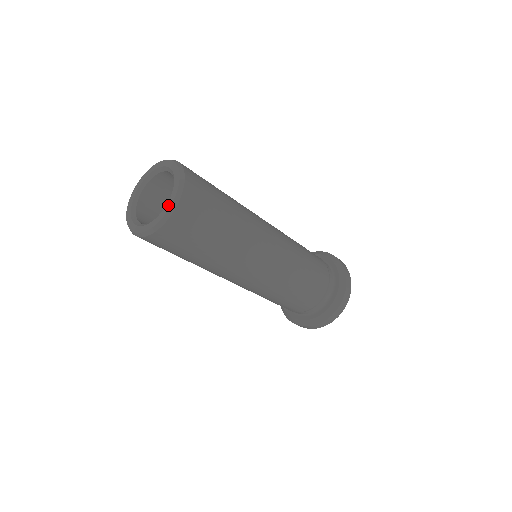
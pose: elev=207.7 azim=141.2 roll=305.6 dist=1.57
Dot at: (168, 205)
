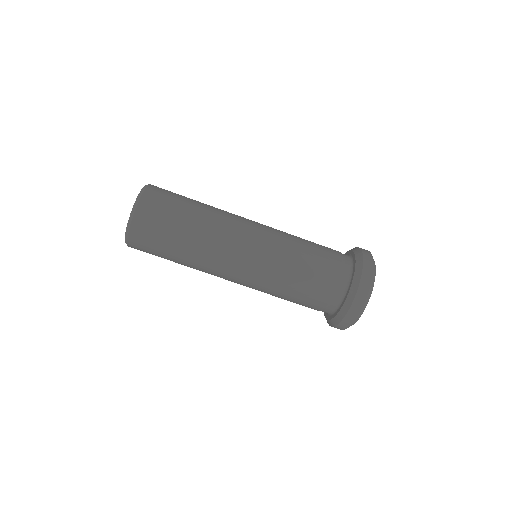
Dot at: occluded
